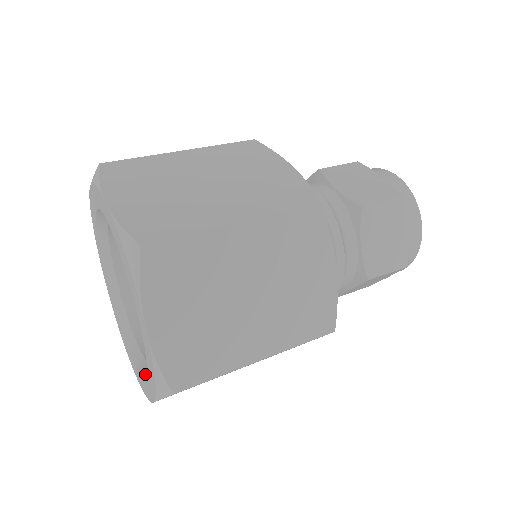
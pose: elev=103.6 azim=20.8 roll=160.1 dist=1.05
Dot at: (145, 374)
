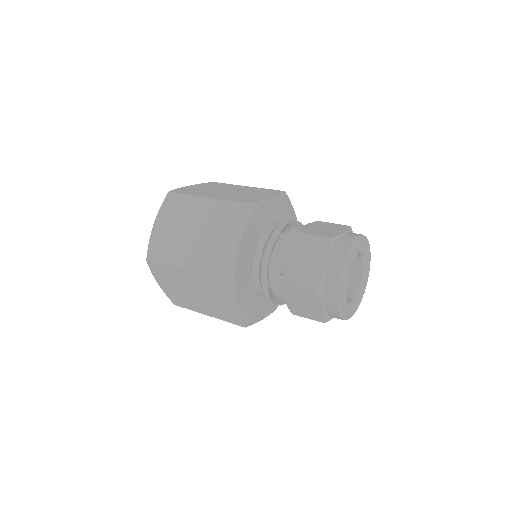
Dot at: occluded
